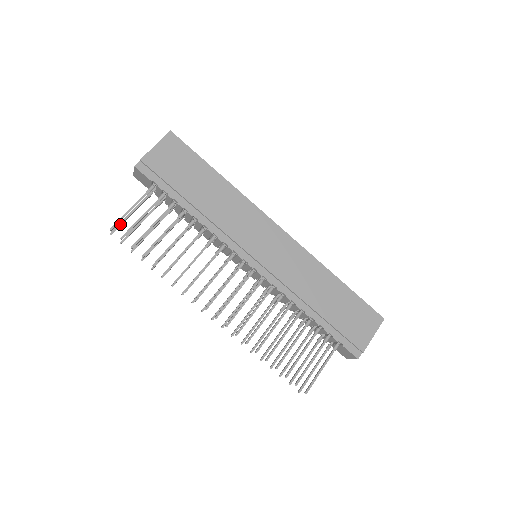
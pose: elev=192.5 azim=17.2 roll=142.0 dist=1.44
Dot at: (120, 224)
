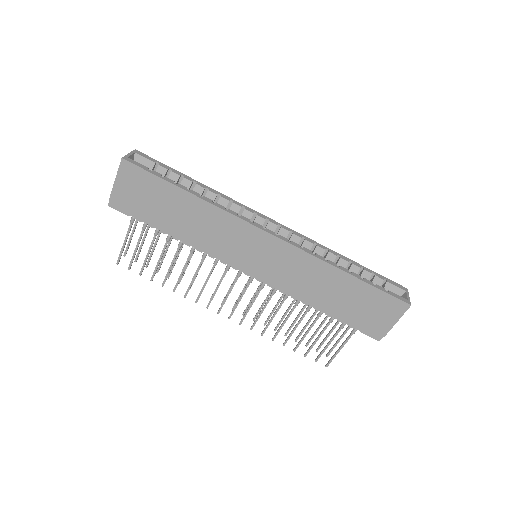
Dot at: (127, 247)
